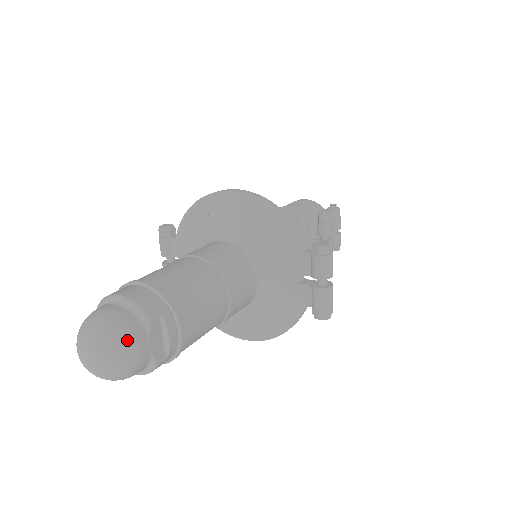
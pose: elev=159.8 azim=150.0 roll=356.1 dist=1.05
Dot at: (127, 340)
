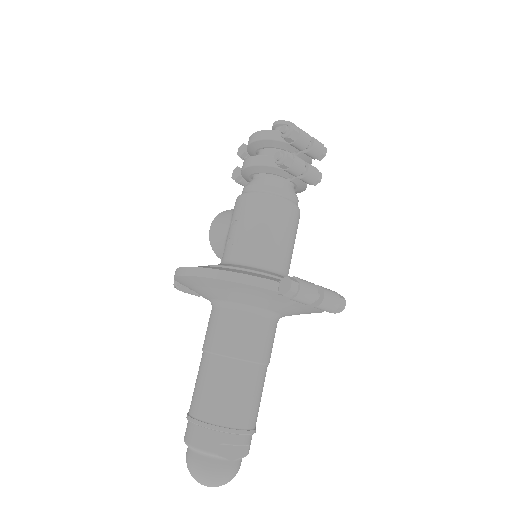
Dot at: (215, 475)
